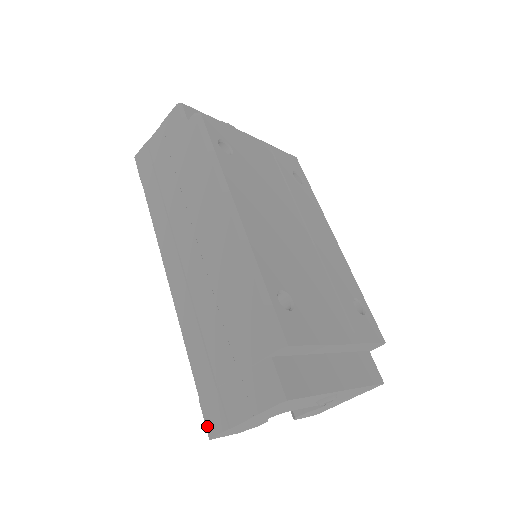
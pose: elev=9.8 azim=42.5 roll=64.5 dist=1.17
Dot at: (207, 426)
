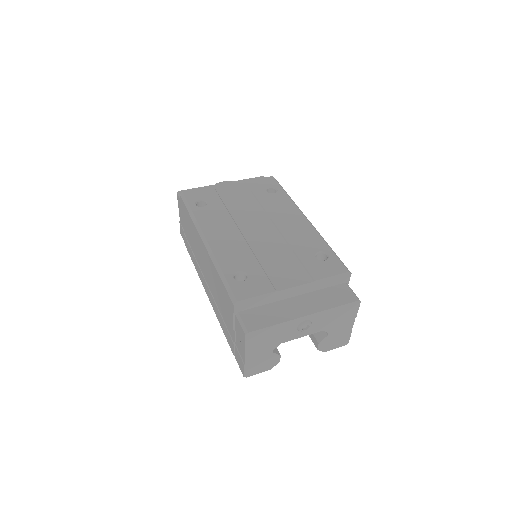
Dot at: (241, 370)
